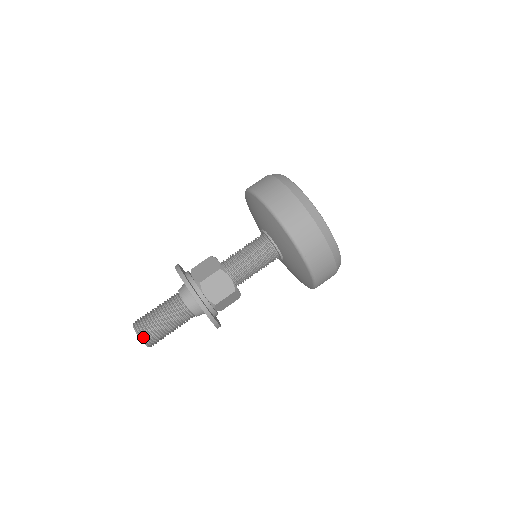
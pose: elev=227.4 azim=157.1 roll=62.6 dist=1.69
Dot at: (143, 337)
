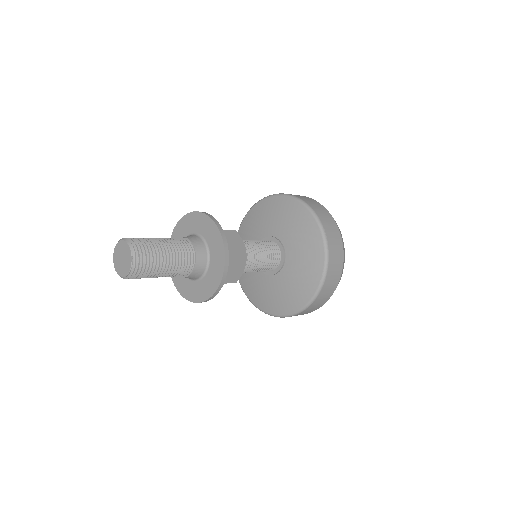
Dot at: (135, 248)
